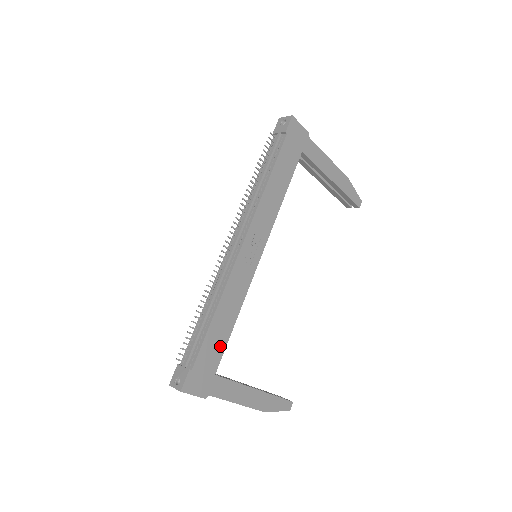
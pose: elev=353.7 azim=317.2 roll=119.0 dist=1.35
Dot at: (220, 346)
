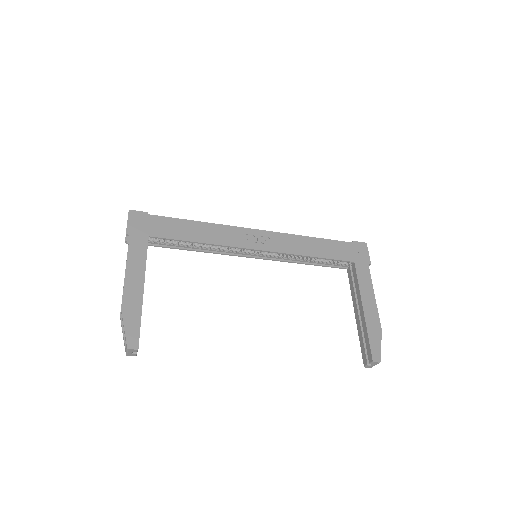
Dot at: (173, 234)
